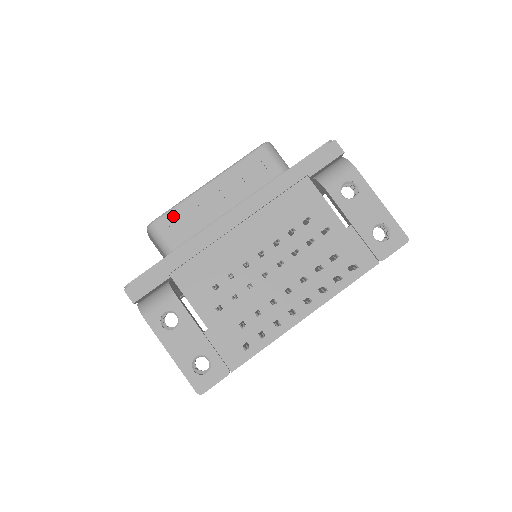
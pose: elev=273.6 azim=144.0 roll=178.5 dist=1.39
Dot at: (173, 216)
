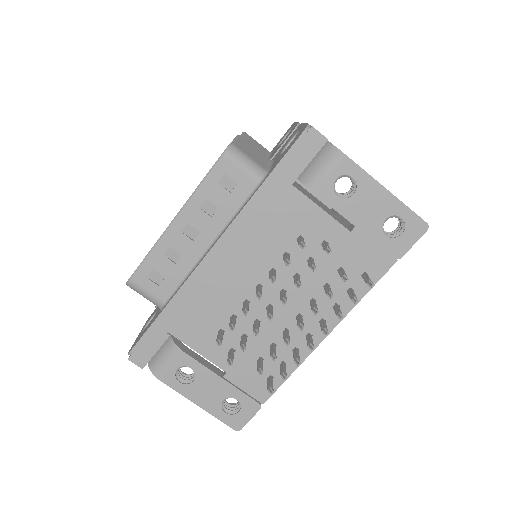
Dot at: (149, 267)
